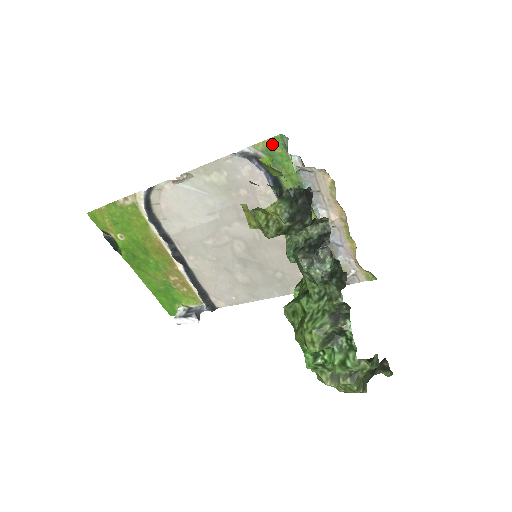
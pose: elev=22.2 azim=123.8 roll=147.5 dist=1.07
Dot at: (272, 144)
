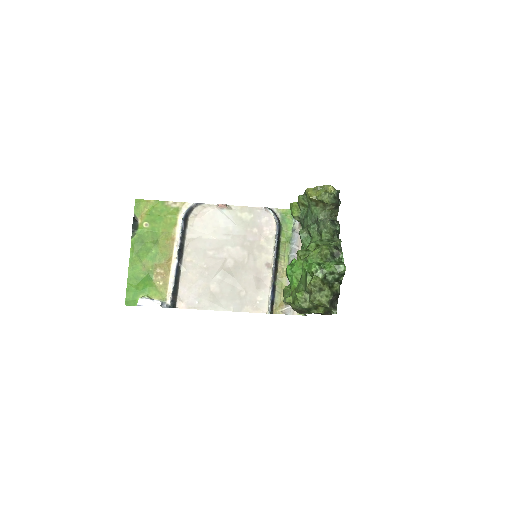
Dot at: (287, 212)
